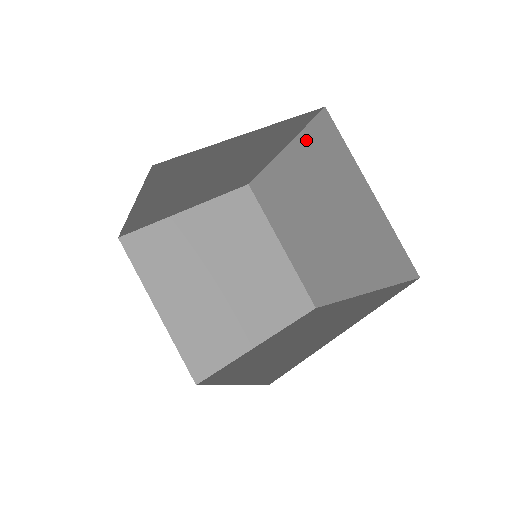
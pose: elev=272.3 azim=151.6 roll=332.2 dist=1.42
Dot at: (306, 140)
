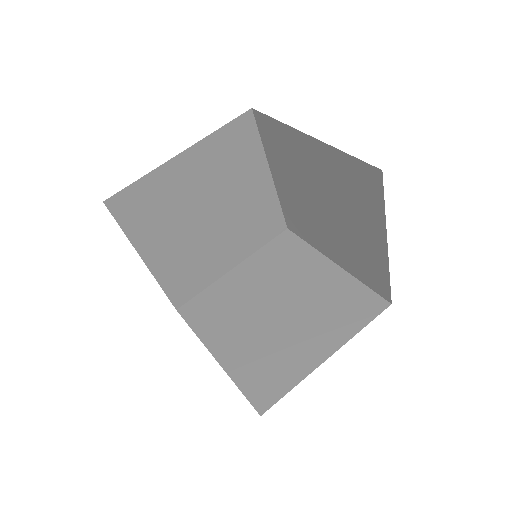
Dot at: (266, 251)
